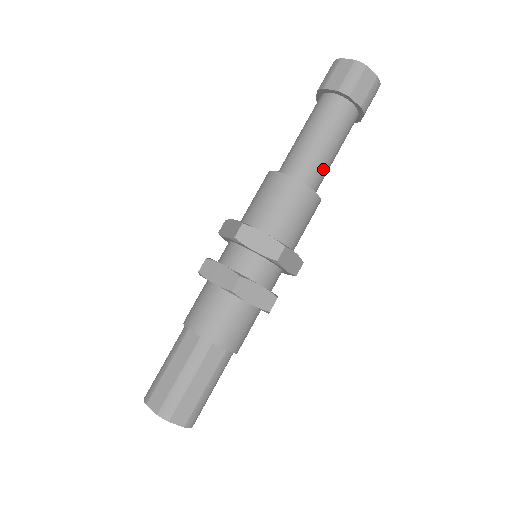
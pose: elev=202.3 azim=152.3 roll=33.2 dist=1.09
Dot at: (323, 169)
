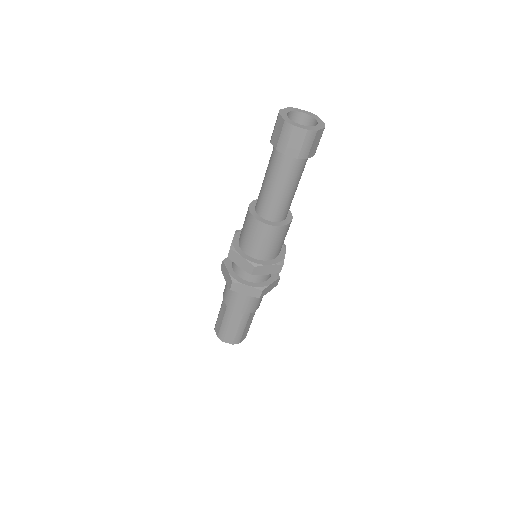
Dot at: (281, 205)
